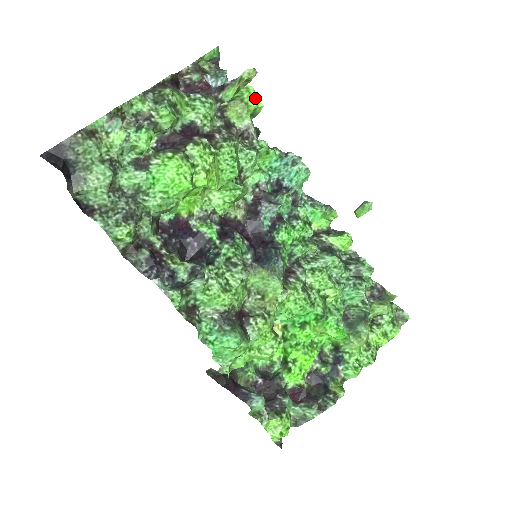
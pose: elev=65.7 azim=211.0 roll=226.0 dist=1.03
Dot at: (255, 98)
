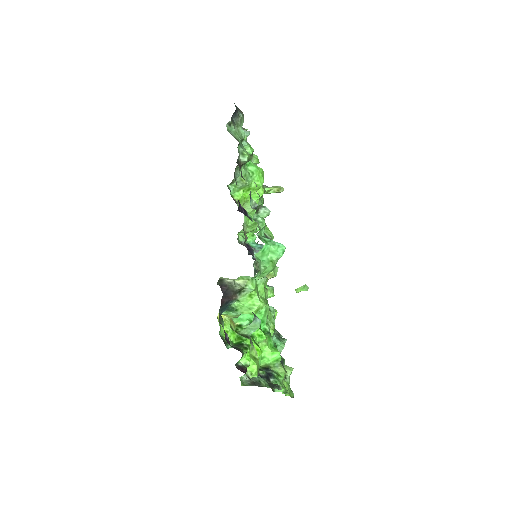
Dot at: occluded
